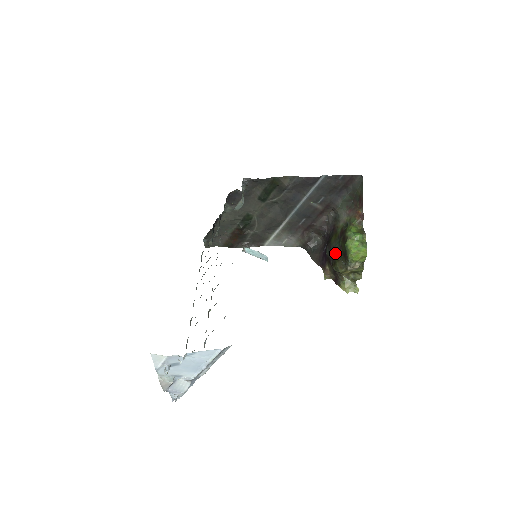
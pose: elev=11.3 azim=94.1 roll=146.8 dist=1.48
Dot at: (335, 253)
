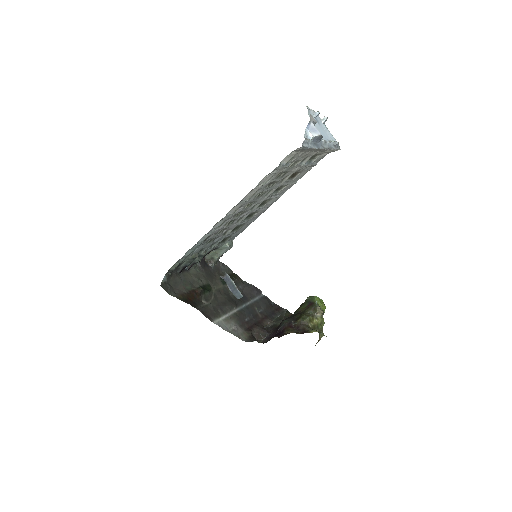
Dot at: (296, 315)
